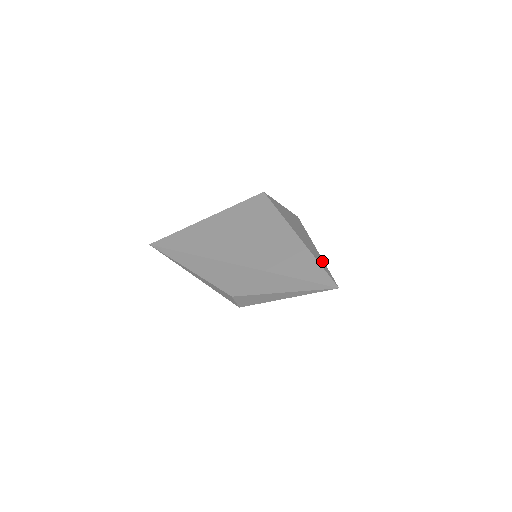
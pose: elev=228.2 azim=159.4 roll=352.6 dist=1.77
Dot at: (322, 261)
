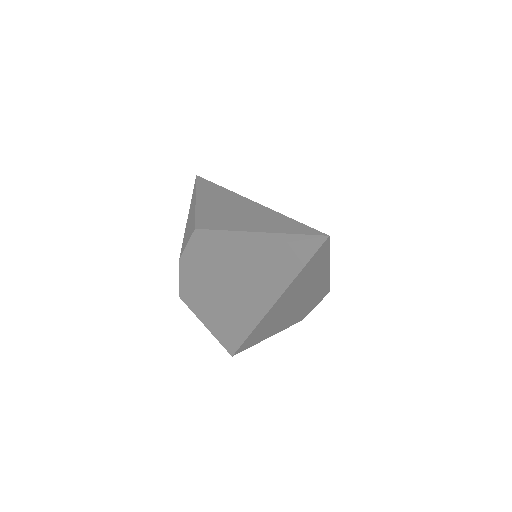
Dot at: occluded
